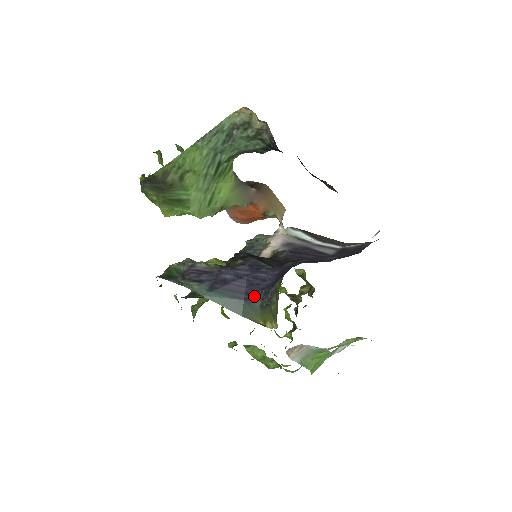
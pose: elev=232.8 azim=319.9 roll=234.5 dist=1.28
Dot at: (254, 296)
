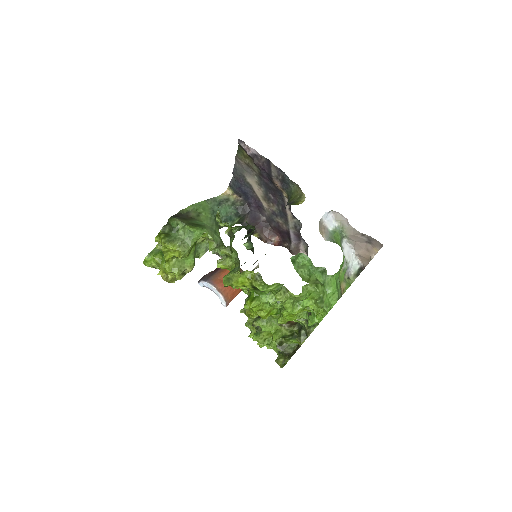
Dot at: occluded
